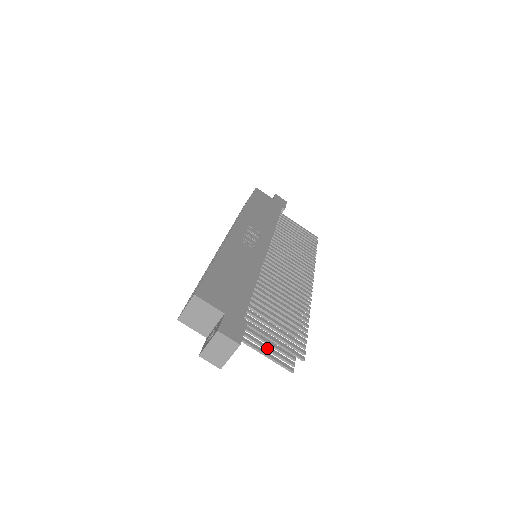
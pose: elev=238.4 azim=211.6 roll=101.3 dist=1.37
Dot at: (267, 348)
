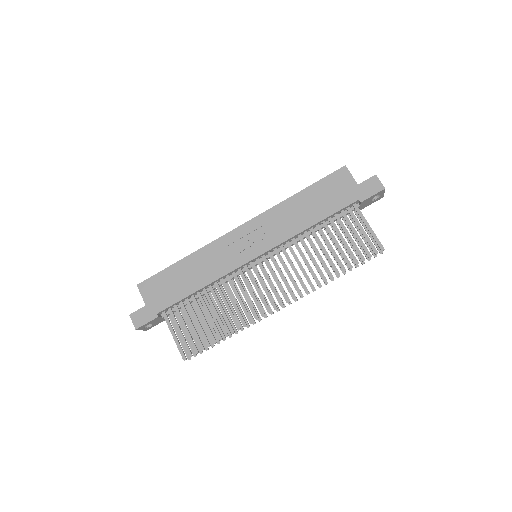
Dot at: (184, 335)
